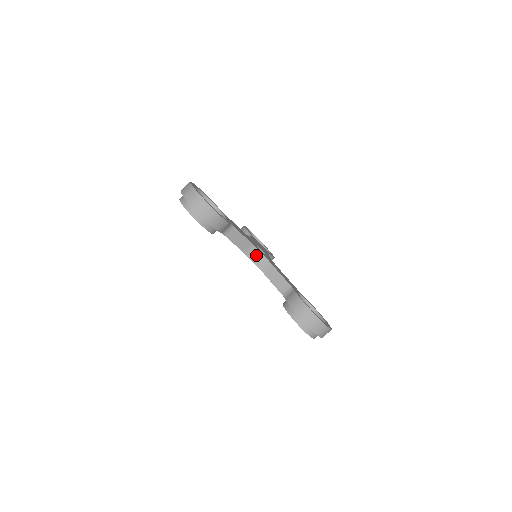
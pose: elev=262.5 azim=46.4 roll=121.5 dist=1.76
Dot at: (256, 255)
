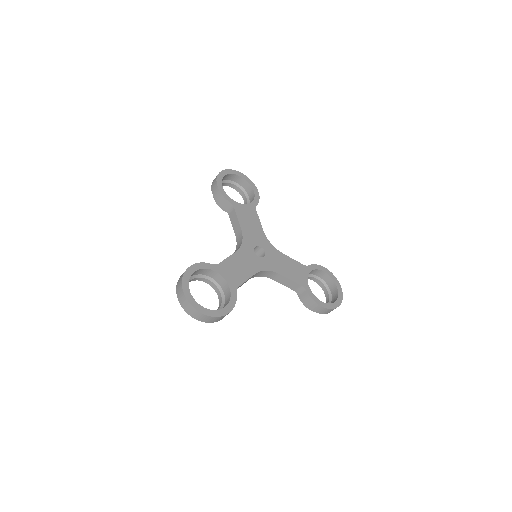
Dot at: (261, 273)
